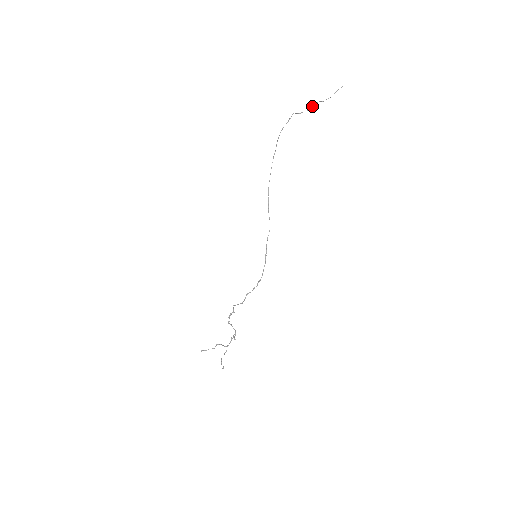
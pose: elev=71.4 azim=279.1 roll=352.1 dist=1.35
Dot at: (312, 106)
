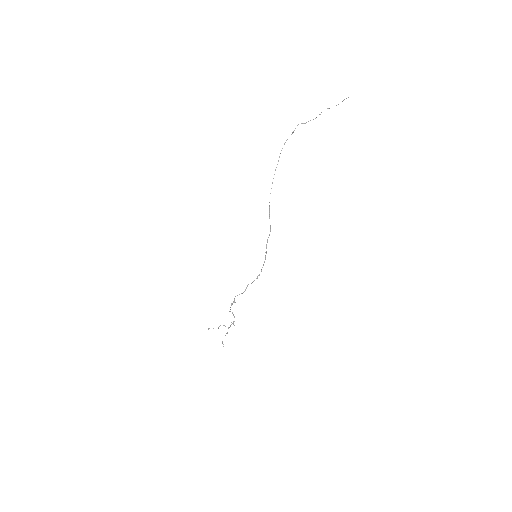
Dot at: occluded
